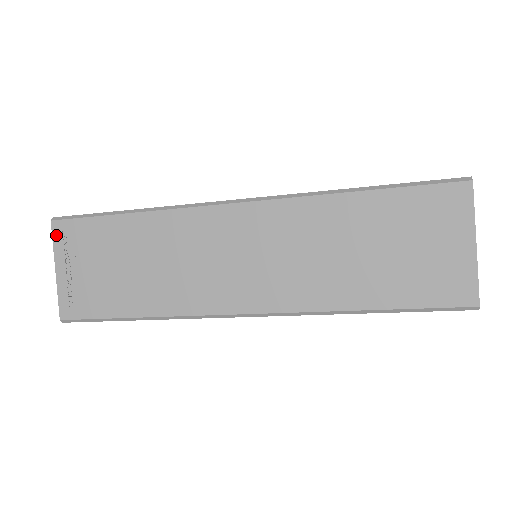
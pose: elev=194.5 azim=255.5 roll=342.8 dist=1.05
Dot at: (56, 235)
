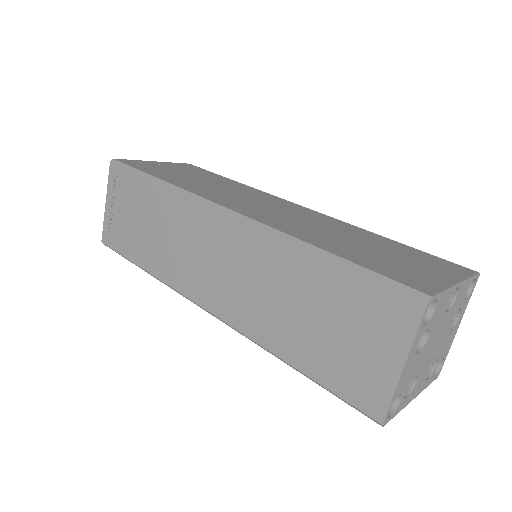
Dot at: (111, 175)
